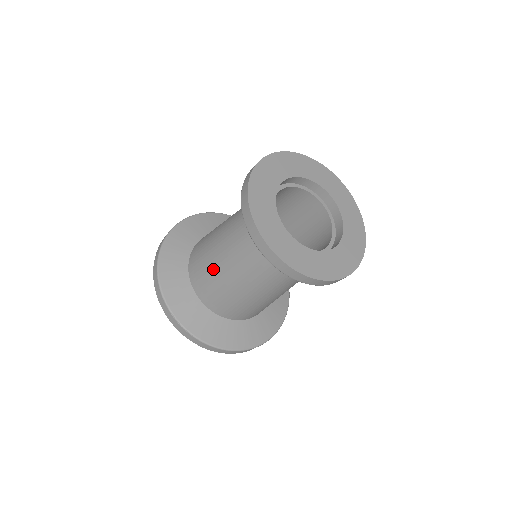
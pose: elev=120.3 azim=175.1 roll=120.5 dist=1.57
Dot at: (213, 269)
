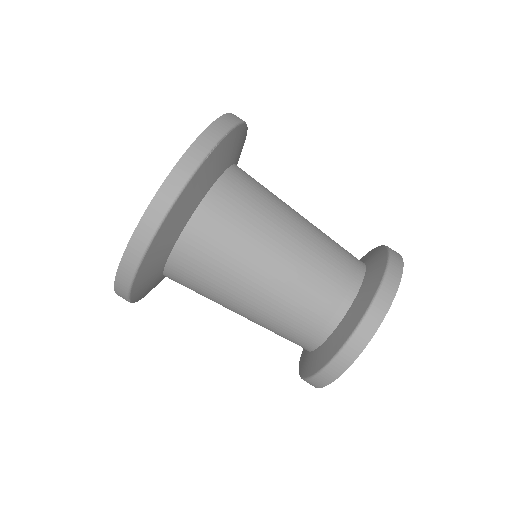
Dot at: (219, 295)
